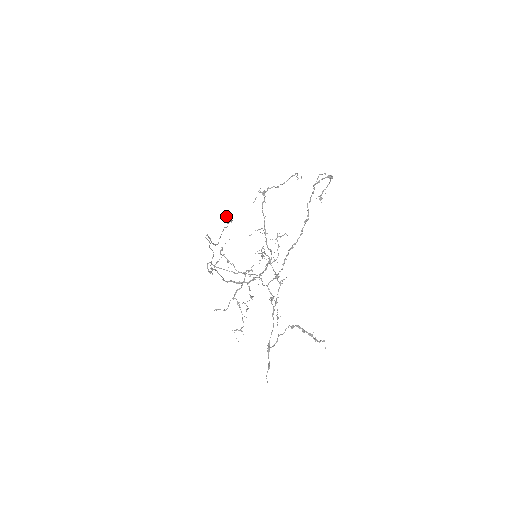
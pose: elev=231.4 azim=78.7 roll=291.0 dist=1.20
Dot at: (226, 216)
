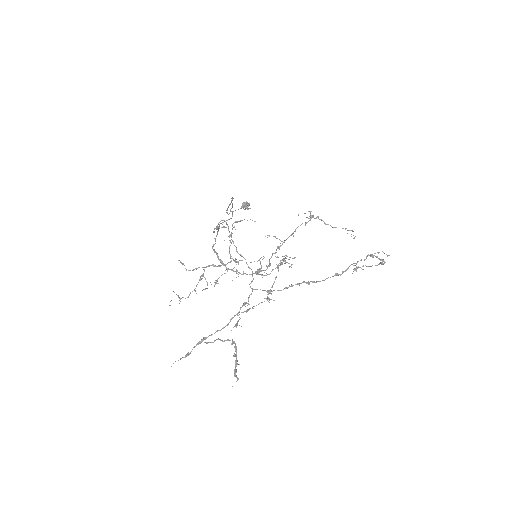
Dot at: occluded
